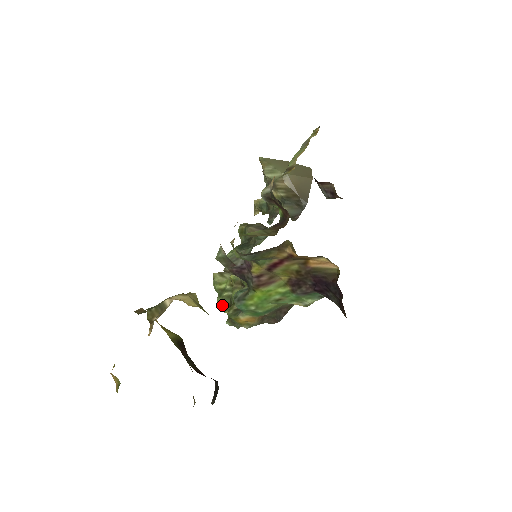
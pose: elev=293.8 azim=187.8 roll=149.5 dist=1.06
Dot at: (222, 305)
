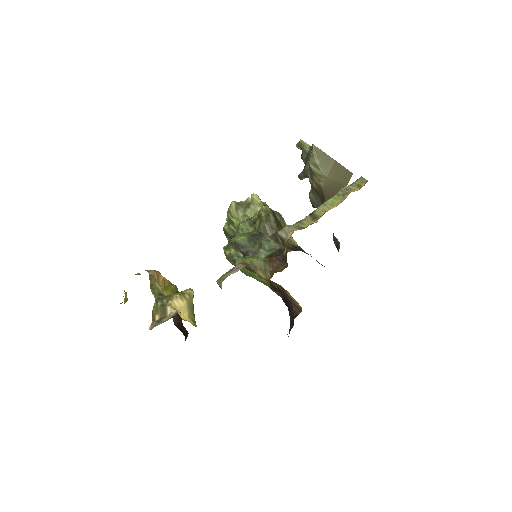
Dot at: (226, 233)
